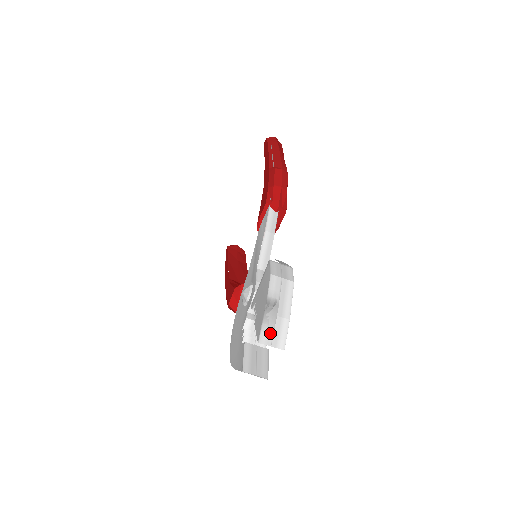
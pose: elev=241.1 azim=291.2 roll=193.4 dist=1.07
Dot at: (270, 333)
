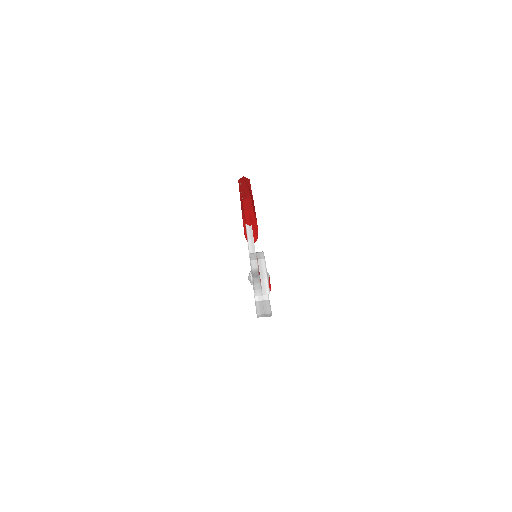
Dot at: (260, 289)
